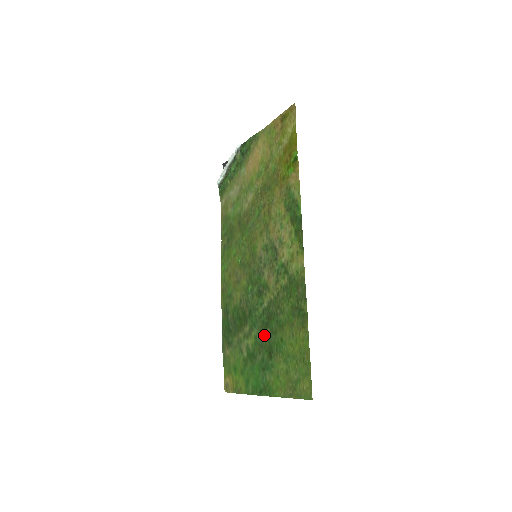
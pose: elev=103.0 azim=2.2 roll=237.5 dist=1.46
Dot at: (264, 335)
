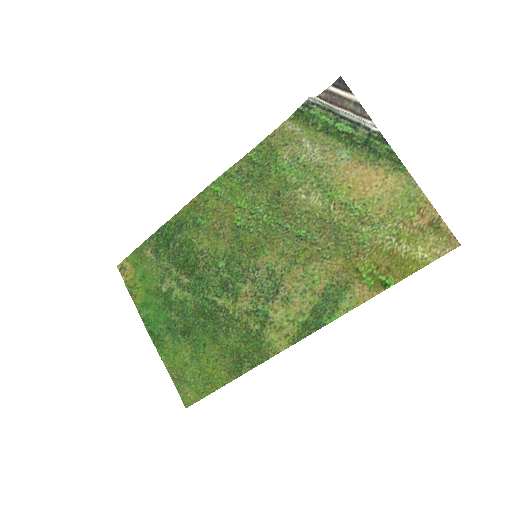
Dot at: (194, 315)
